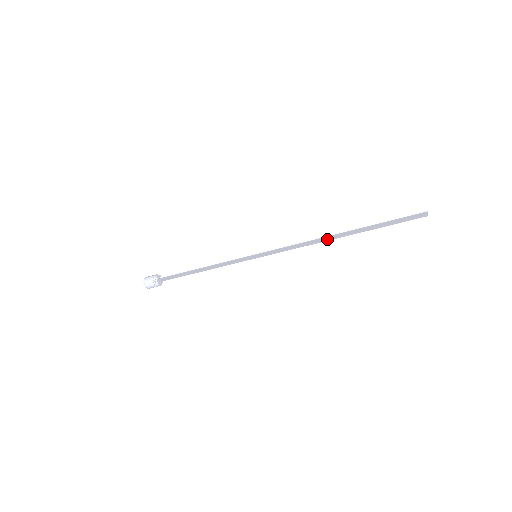
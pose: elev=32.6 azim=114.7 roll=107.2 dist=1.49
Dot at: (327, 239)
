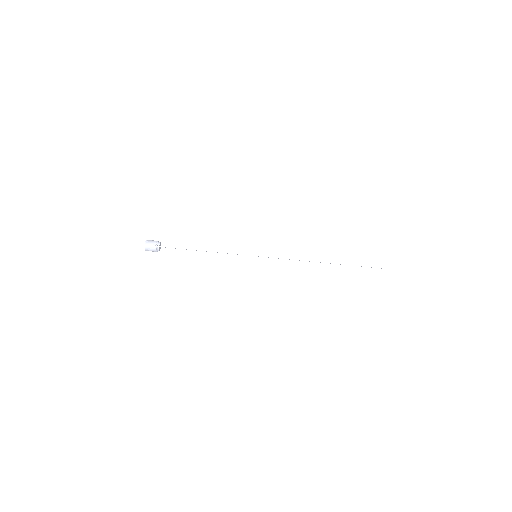
Dot at: occluded
